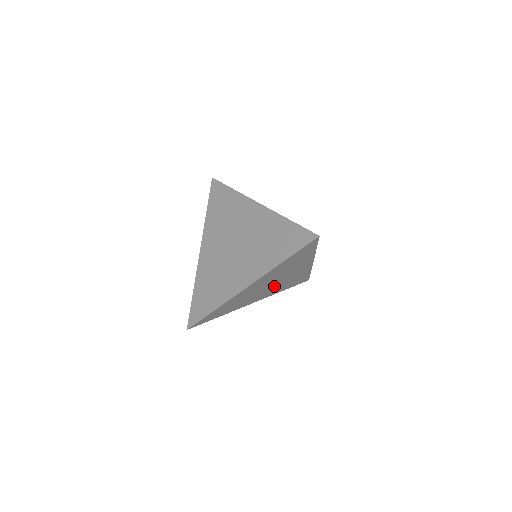
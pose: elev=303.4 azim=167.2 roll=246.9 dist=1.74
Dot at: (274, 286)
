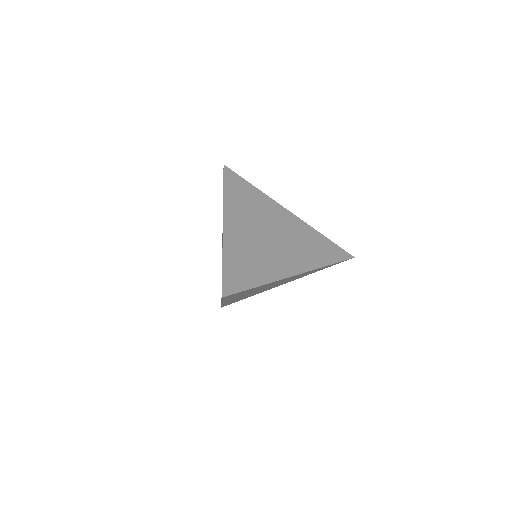
Dot at: (280, 283)
